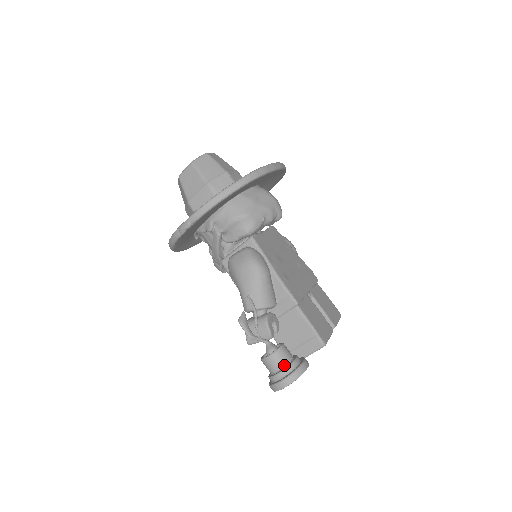
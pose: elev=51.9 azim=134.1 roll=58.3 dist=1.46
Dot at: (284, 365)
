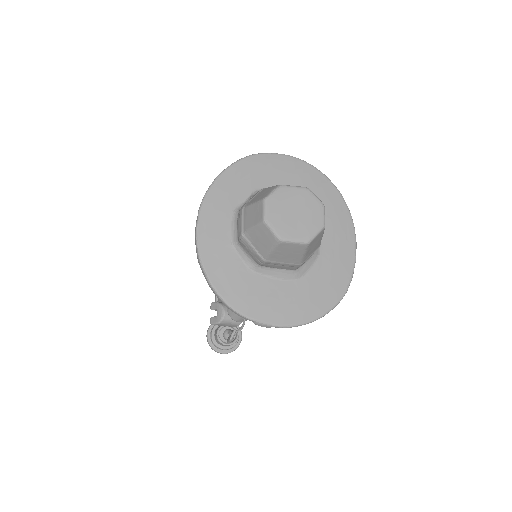
Dot at: occluded
